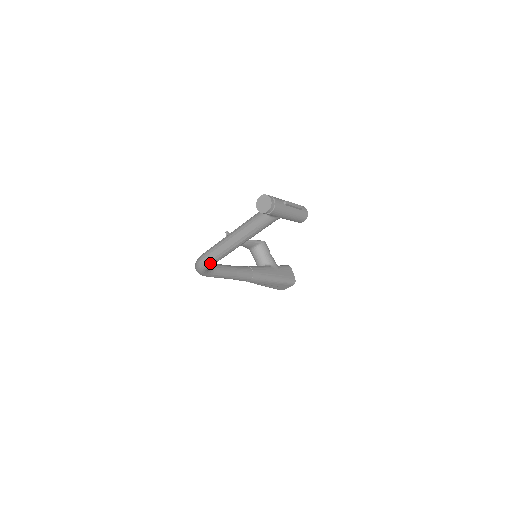
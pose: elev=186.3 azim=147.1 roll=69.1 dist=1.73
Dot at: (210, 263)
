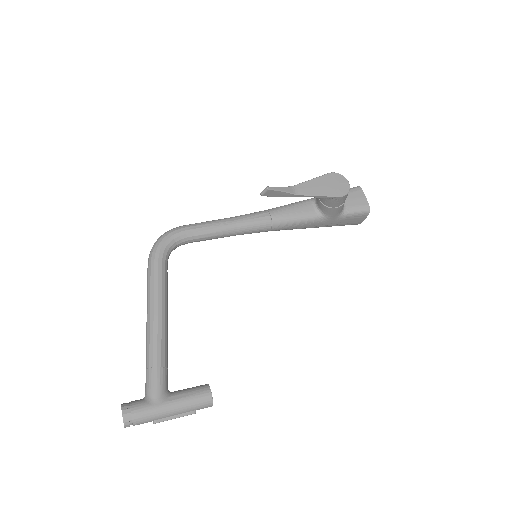
Dot at: occluded
